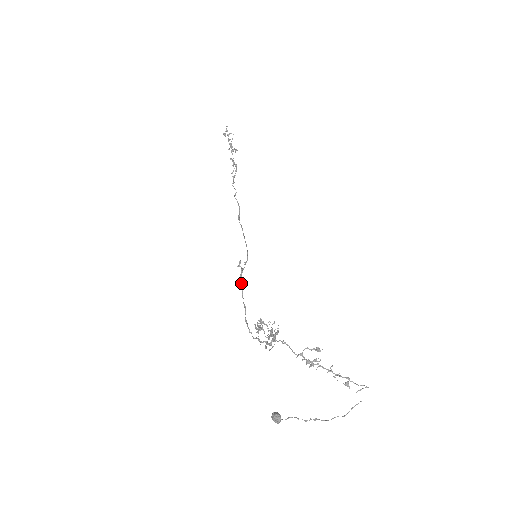
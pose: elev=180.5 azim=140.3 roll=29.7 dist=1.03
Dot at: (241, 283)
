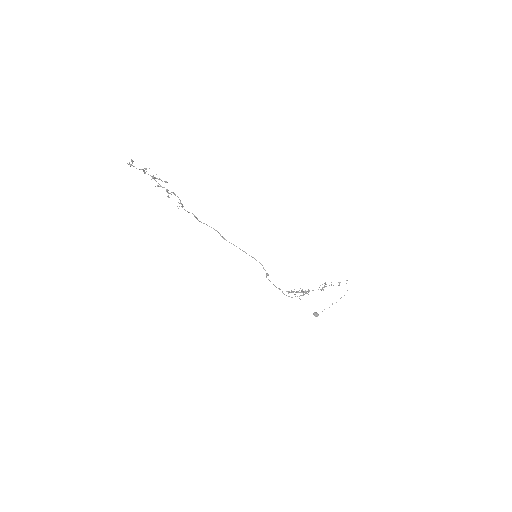
Dot at: (269, 280)
